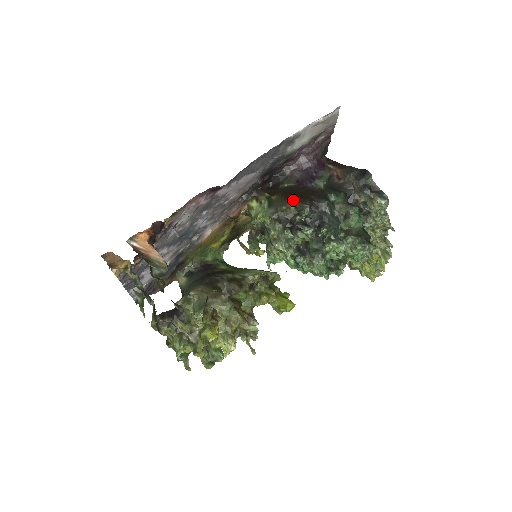
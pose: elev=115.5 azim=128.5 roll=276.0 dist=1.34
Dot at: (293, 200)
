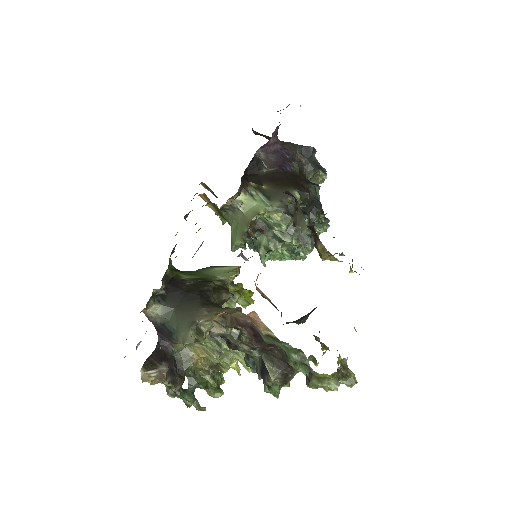
Dot at: (294, 189)
